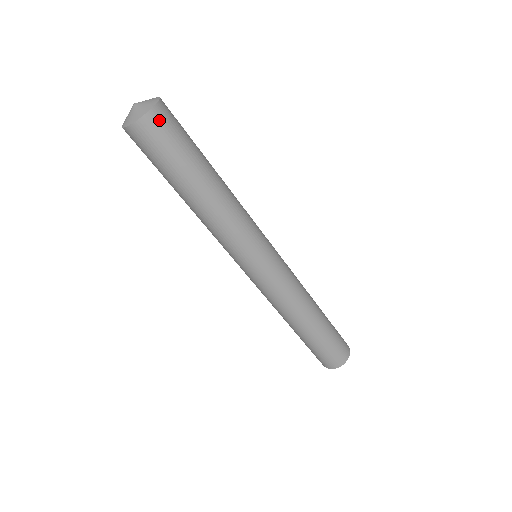
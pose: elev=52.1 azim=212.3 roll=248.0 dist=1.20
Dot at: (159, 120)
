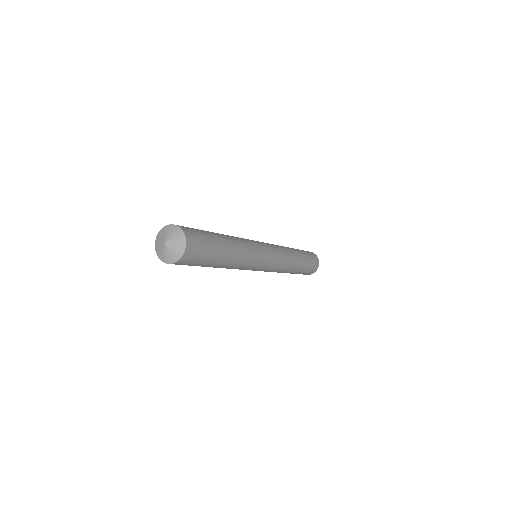
Dot at: (187, 259)
